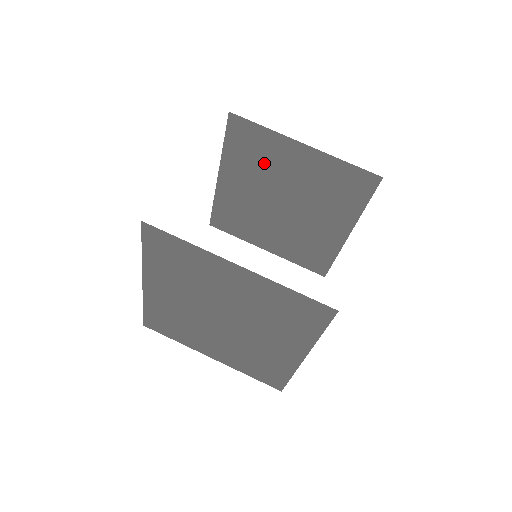
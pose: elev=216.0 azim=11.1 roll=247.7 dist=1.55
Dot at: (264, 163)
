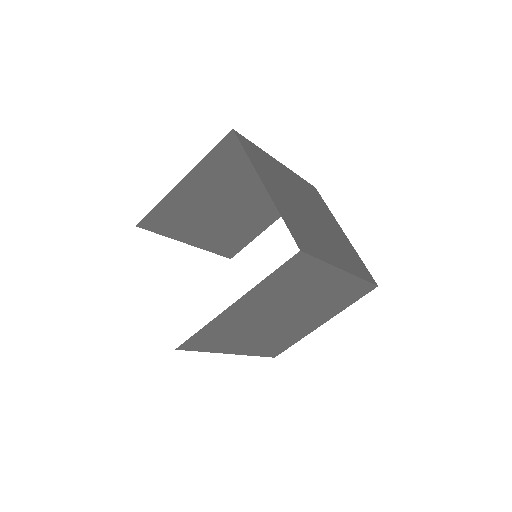
Dot at: (188, 211)
